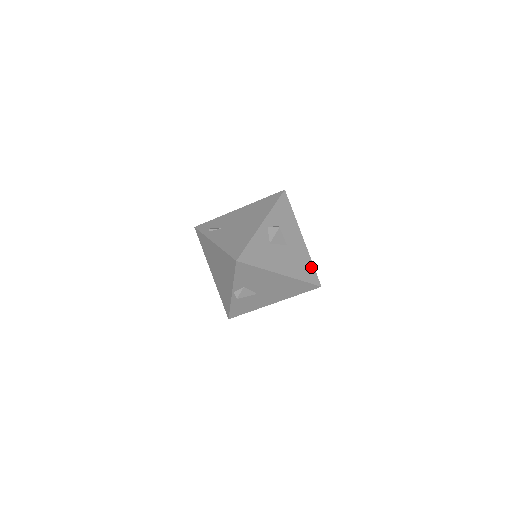
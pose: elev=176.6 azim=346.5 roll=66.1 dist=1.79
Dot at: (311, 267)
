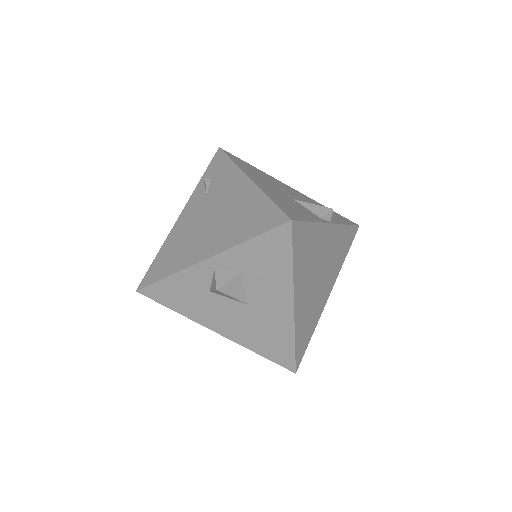
Dot at: (288, 346)
